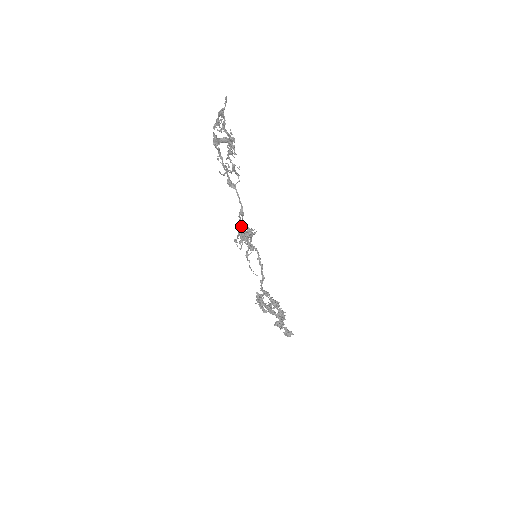
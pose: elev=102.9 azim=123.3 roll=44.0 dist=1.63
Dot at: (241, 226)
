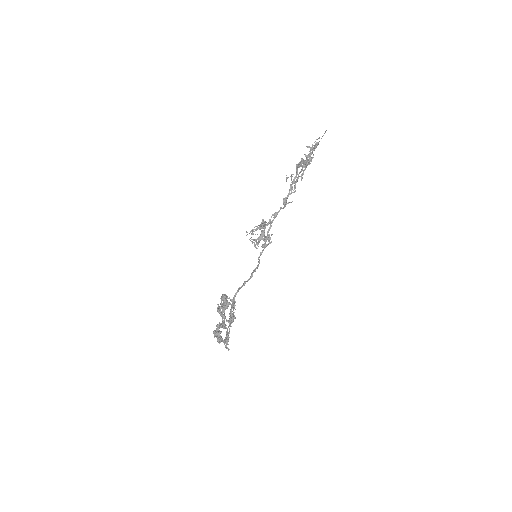
Dot at: (267, 225)
